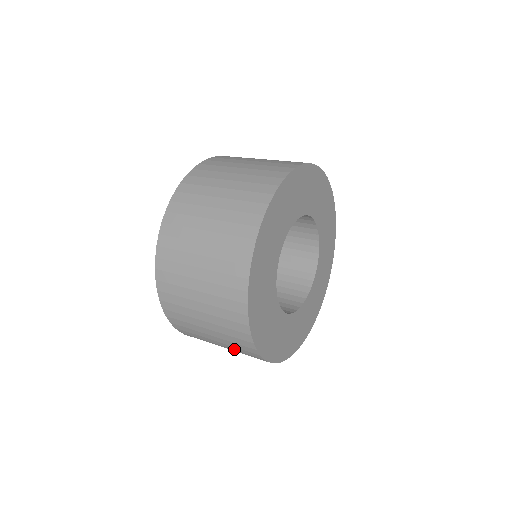
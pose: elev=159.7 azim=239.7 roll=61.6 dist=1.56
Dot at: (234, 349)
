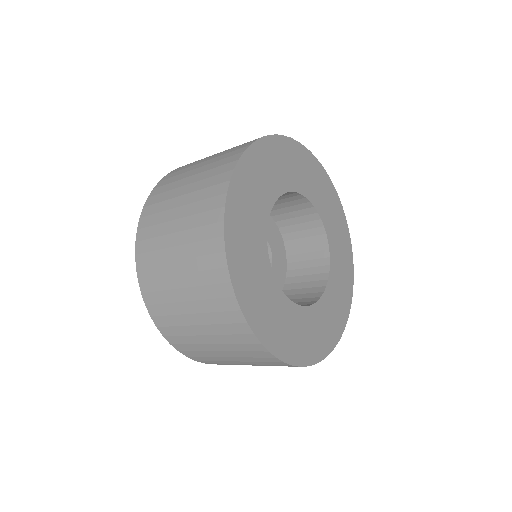
Dot at: (192, 241)
